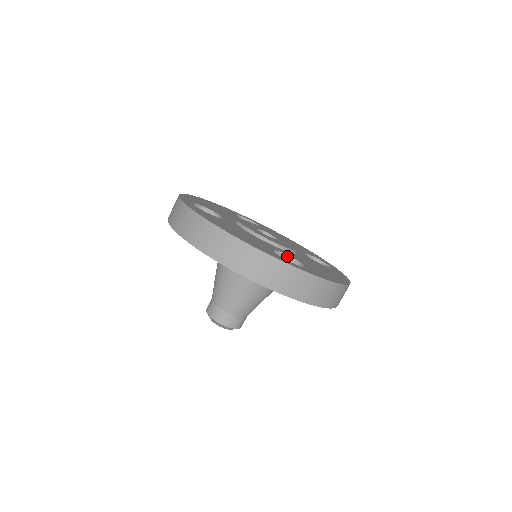
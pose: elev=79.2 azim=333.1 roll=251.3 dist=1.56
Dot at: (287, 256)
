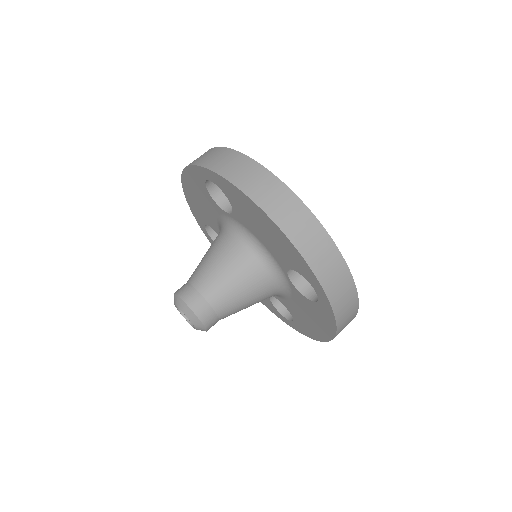
Dot at: occluded
